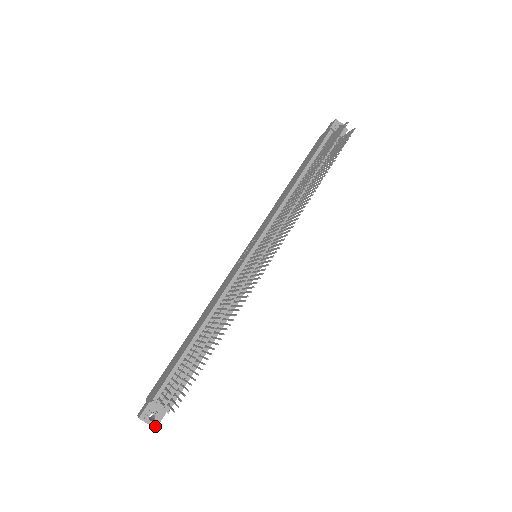
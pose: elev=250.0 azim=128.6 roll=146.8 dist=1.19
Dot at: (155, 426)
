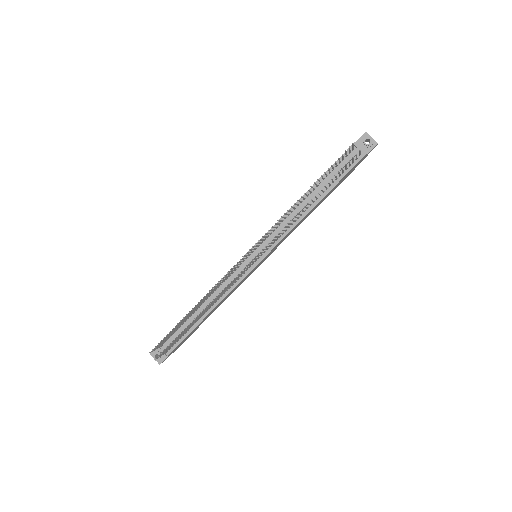
Dot at: (159, 363)
